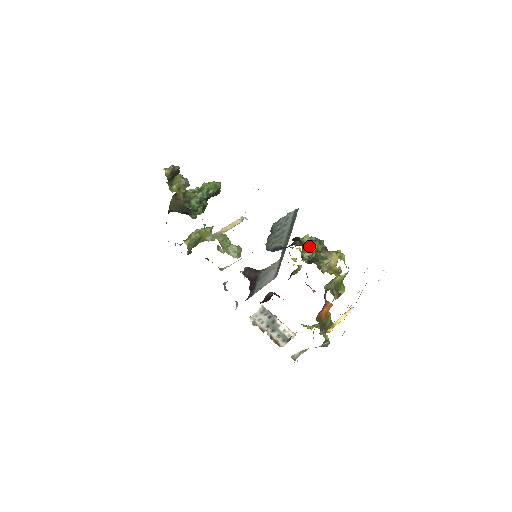
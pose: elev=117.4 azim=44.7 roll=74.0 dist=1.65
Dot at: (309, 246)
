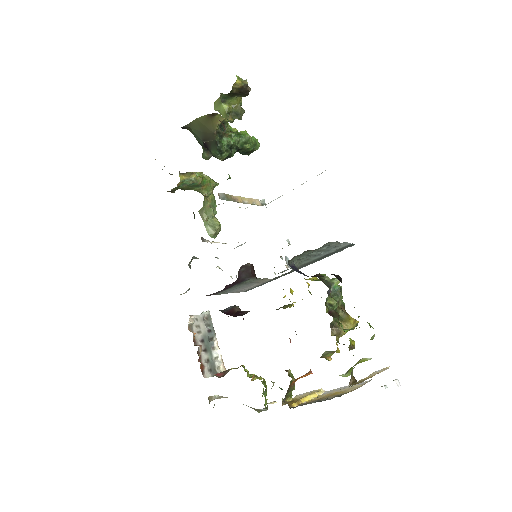
Dot at: (333, 293)
